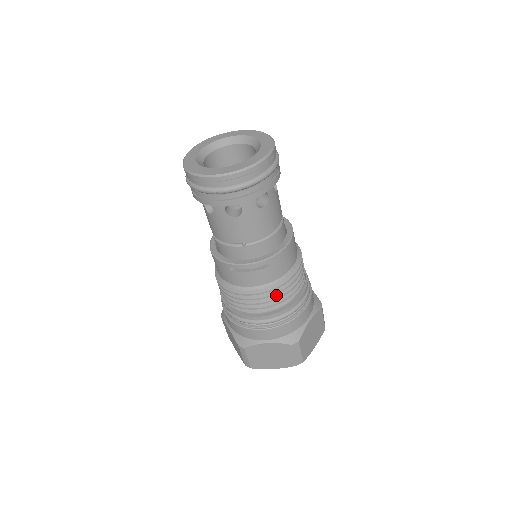
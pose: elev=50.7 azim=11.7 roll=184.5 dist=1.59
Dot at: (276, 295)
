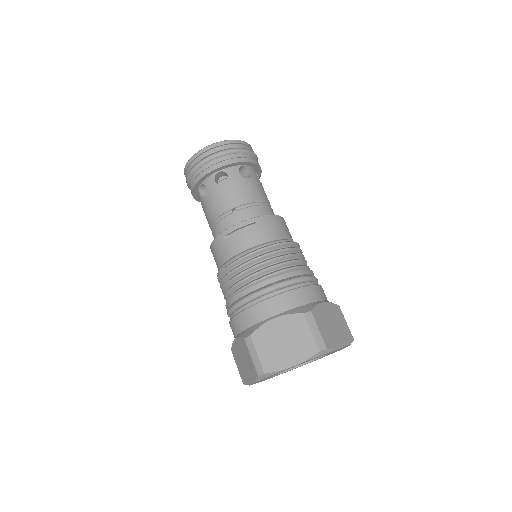
Dot at: (273, 257)
